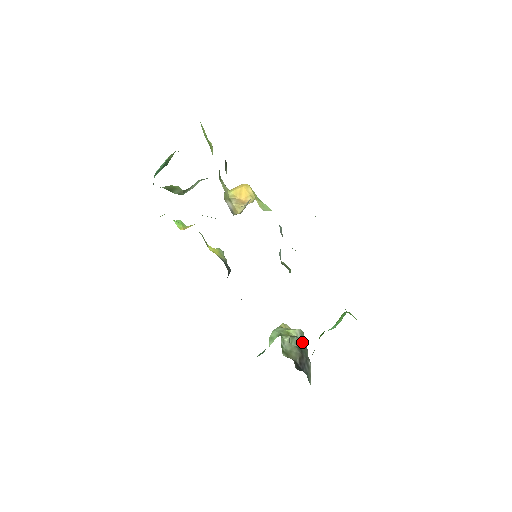
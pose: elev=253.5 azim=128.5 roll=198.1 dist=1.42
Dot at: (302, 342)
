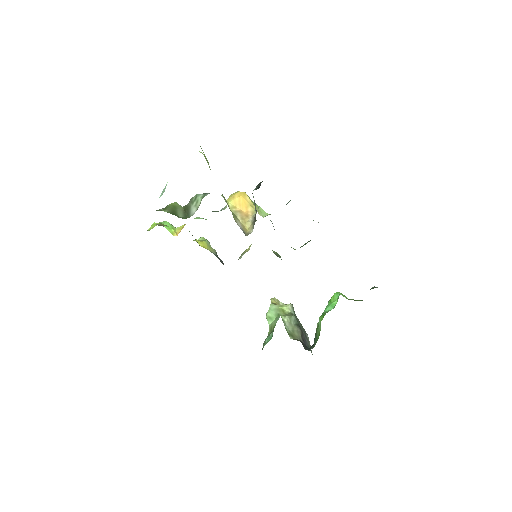
Dot at: occluded
